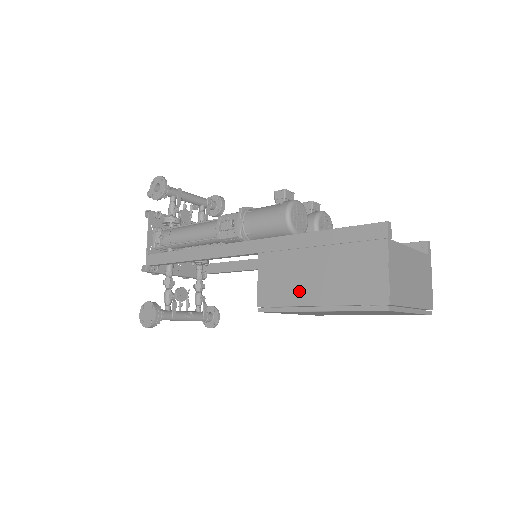
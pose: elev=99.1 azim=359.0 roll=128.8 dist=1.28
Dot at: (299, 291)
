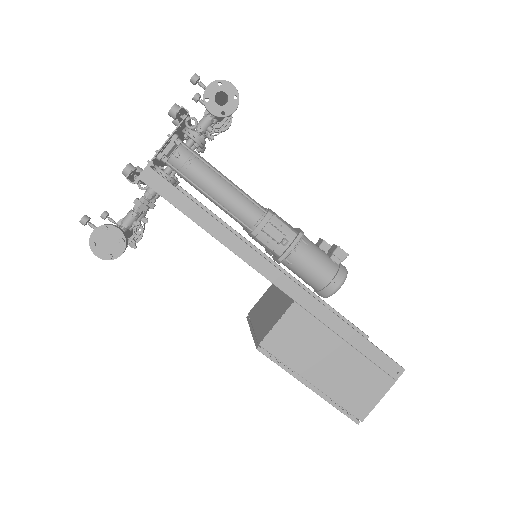
Dot at: (307, 363)
